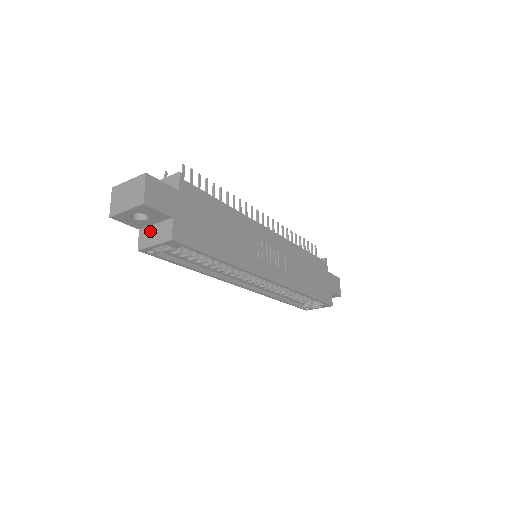
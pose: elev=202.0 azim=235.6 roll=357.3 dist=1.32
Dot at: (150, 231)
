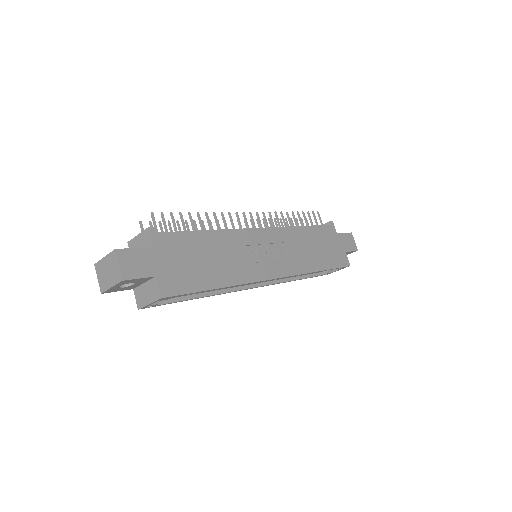
Dot at: (142, 291)
